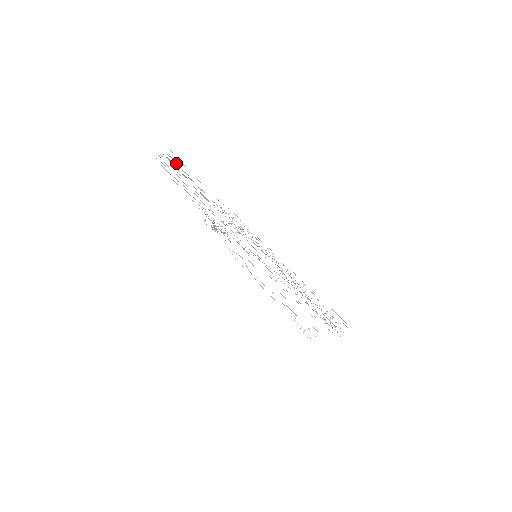
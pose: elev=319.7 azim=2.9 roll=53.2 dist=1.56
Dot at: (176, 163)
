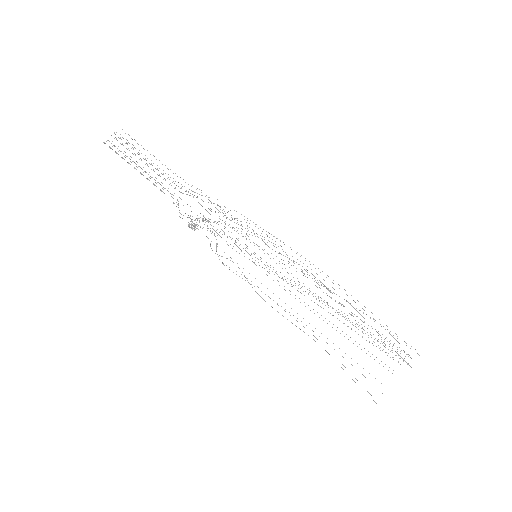
Dot at: occluded
